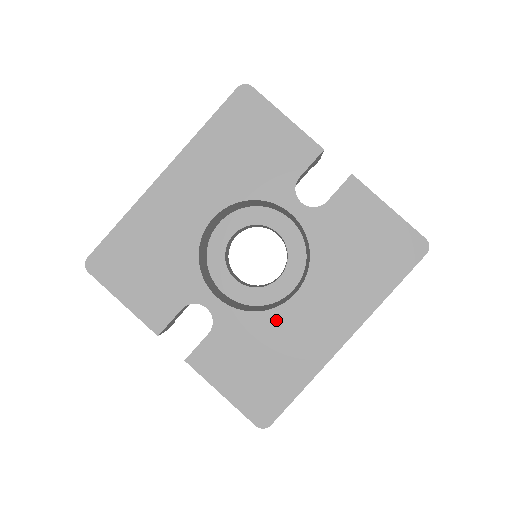
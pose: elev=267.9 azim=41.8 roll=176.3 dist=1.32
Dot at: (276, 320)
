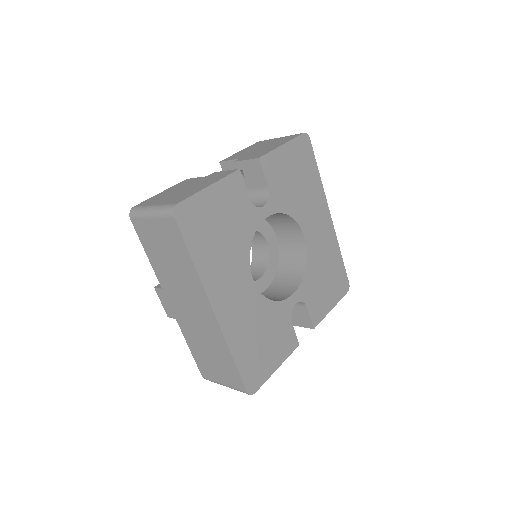
Dot at: (312, 257)
